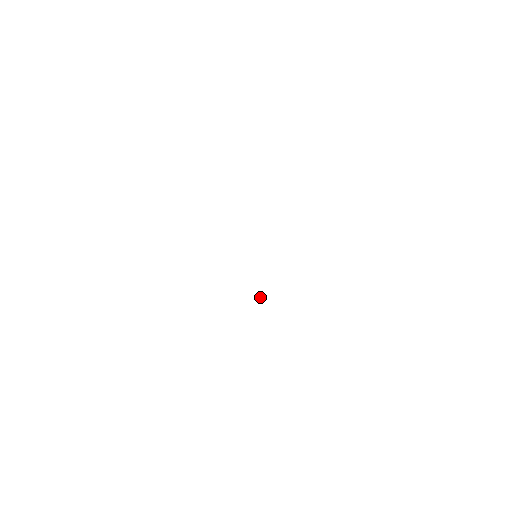
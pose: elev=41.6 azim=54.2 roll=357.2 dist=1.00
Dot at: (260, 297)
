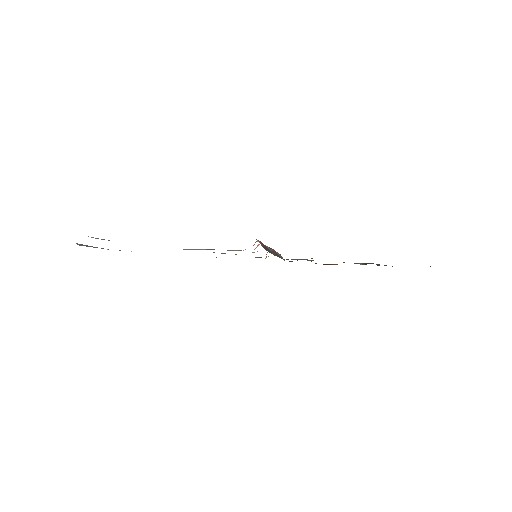
Dot at: occluded
